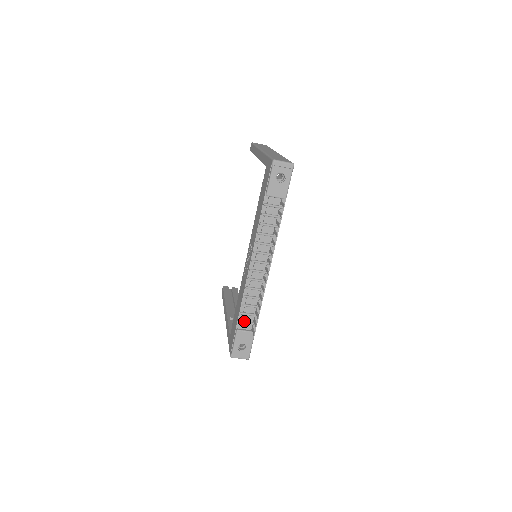
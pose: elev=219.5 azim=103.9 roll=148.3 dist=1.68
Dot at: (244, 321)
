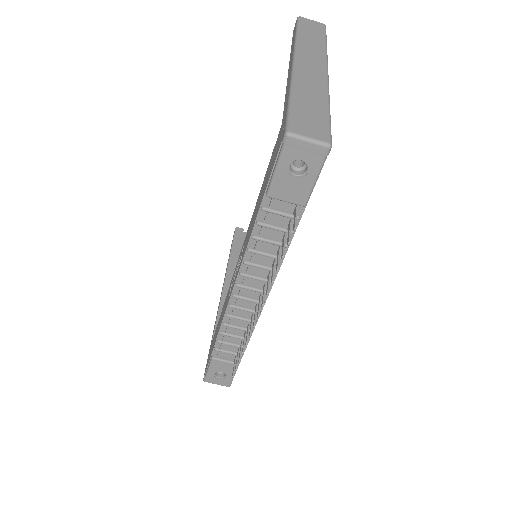
Dot at: (223, 350)
